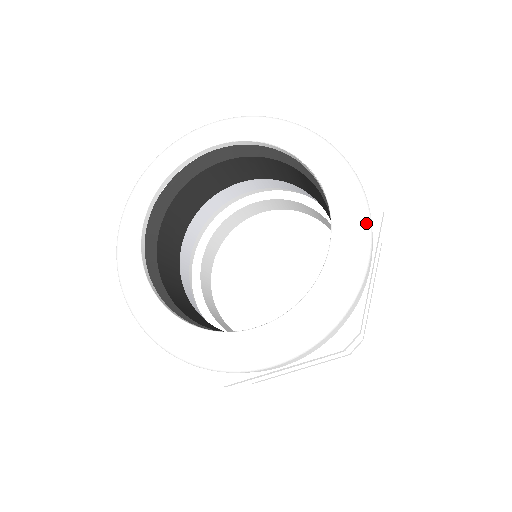
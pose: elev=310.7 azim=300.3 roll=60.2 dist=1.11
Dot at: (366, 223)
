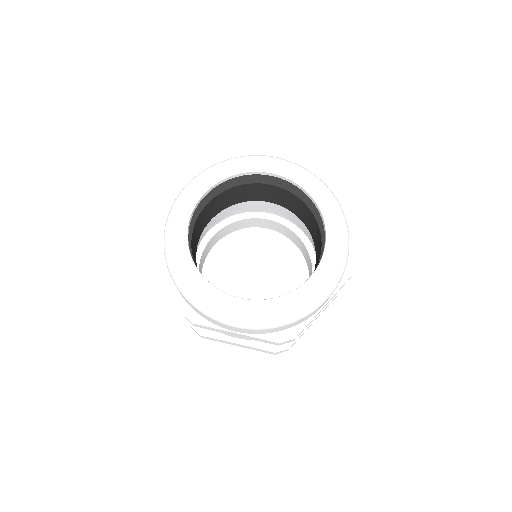
Dot at: (331, 192)
